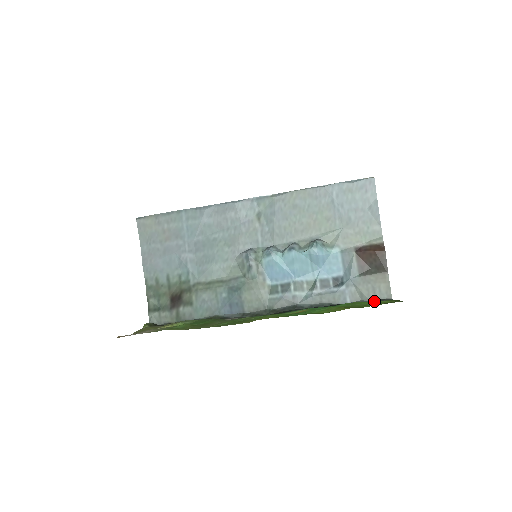
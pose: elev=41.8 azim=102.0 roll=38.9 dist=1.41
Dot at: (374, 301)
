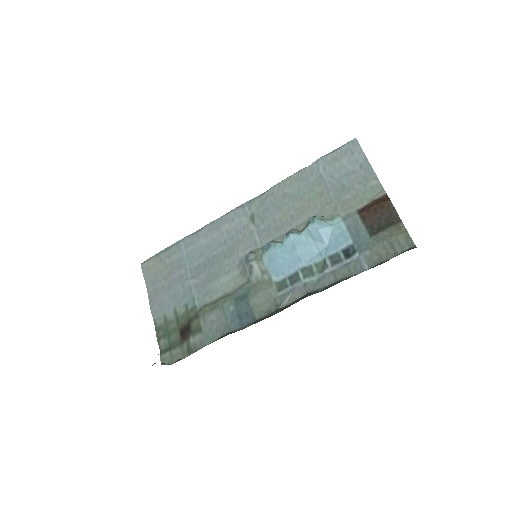
Dot at: occluded
